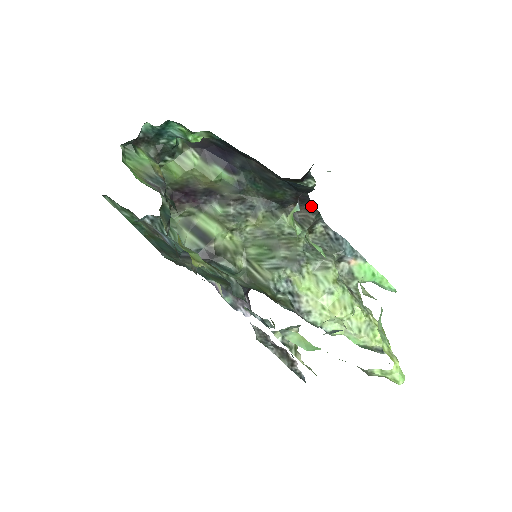
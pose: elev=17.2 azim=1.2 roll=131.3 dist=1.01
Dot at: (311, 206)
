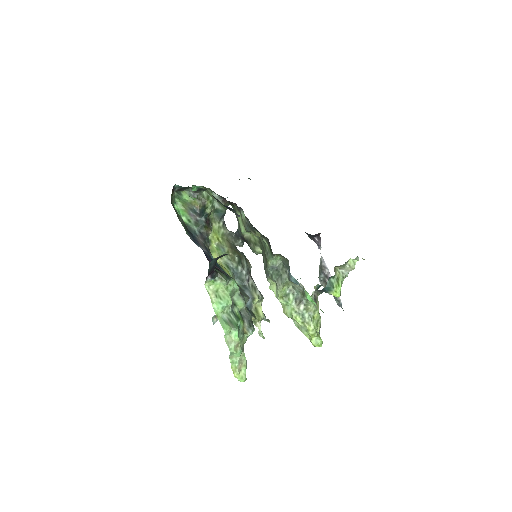
Dot at: occluded
